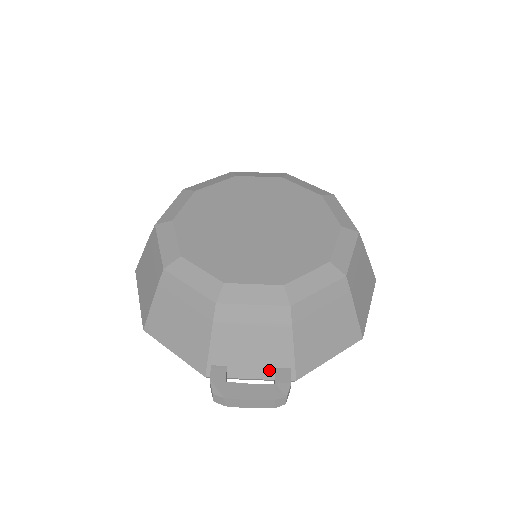
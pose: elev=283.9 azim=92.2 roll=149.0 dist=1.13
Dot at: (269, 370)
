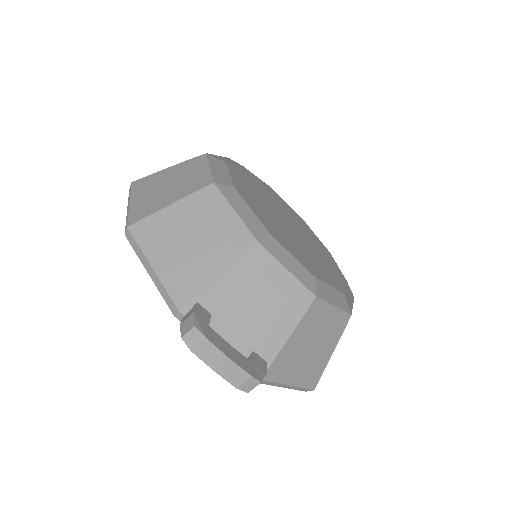
Dot at: (246, 349)
